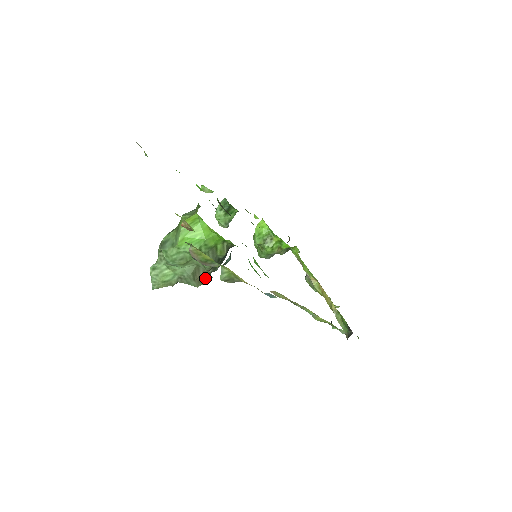
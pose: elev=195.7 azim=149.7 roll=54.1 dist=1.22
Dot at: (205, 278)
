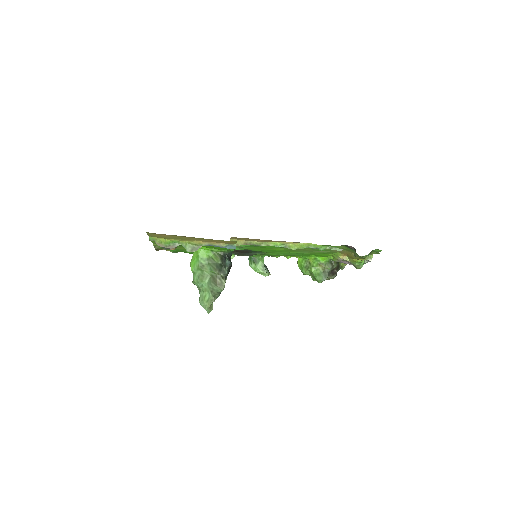
Dot at: (222, 281)
